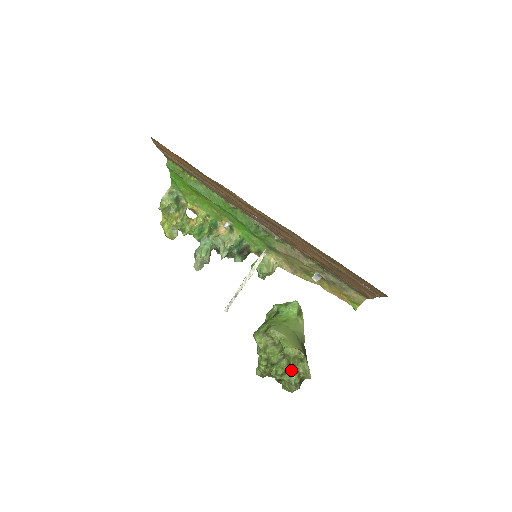
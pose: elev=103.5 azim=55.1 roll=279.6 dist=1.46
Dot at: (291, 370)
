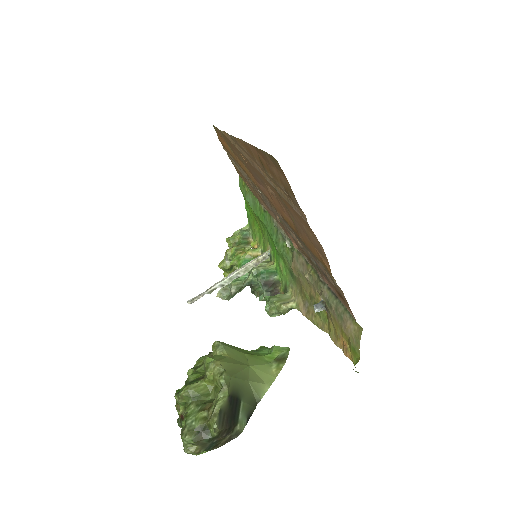
Dot at: (201, 403)
